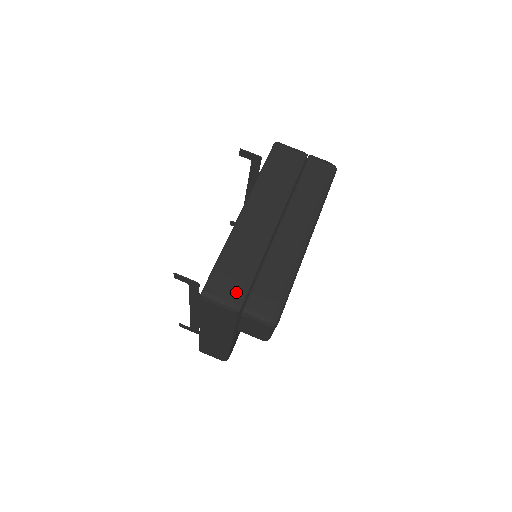
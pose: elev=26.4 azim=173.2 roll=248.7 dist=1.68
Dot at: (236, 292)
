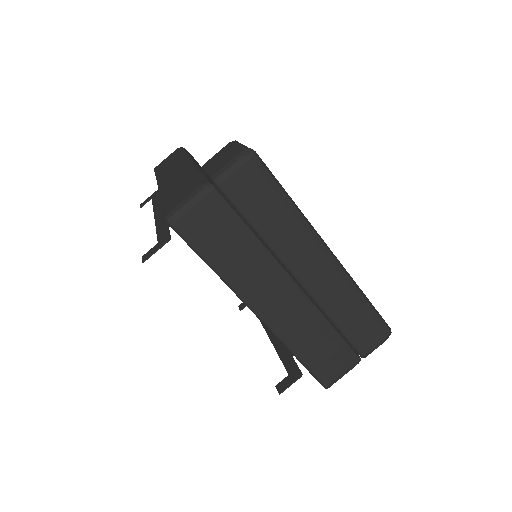
Dot at: (344, 359)
